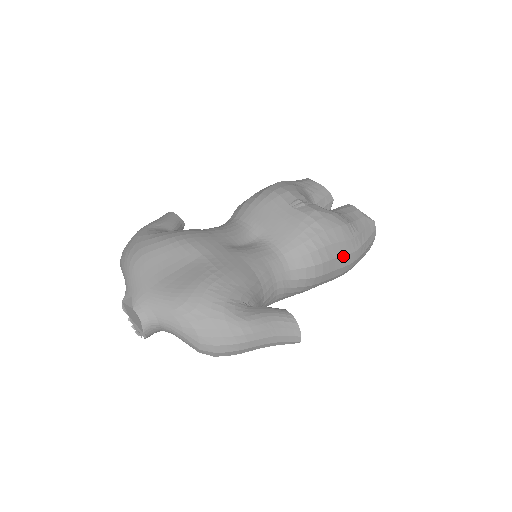
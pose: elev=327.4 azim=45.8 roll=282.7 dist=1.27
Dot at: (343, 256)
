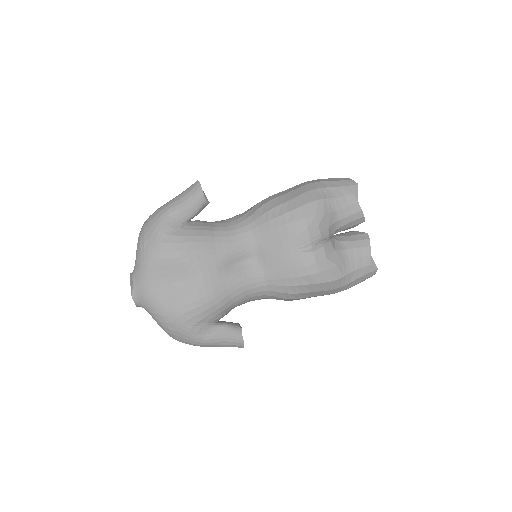
Dot at: (322, 295)
